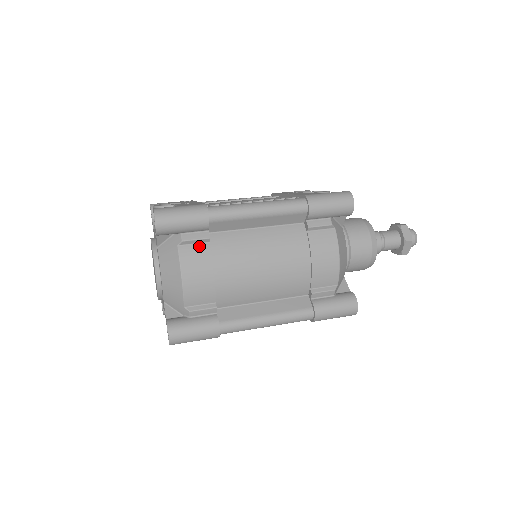
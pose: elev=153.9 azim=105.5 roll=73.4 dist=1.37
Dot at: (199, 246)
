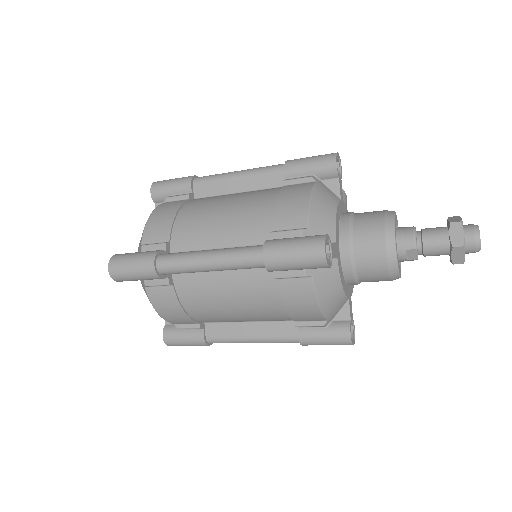
Dot at: (178, 201)
